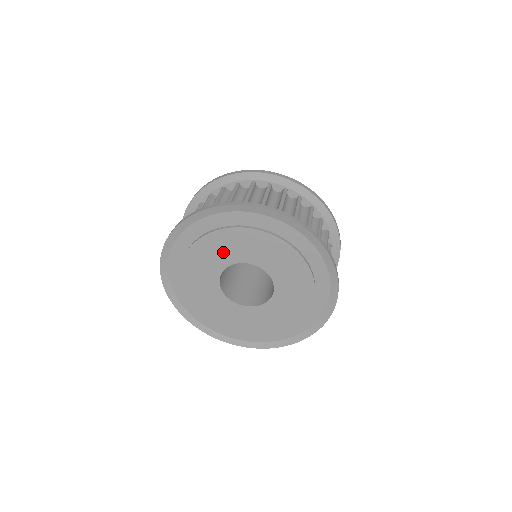
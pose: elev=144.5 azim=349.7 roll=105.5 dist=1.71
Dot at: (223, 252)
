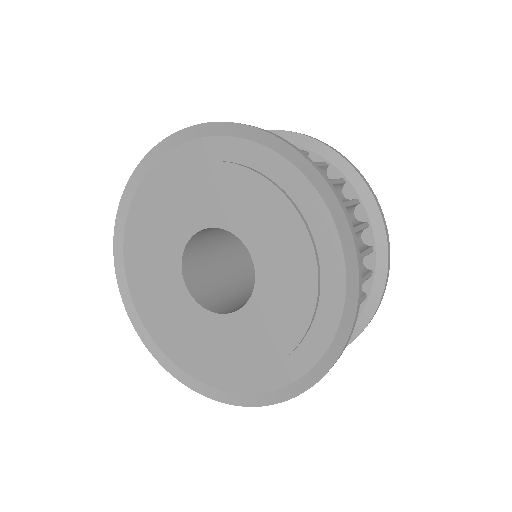
Dot at: (188, 208)
